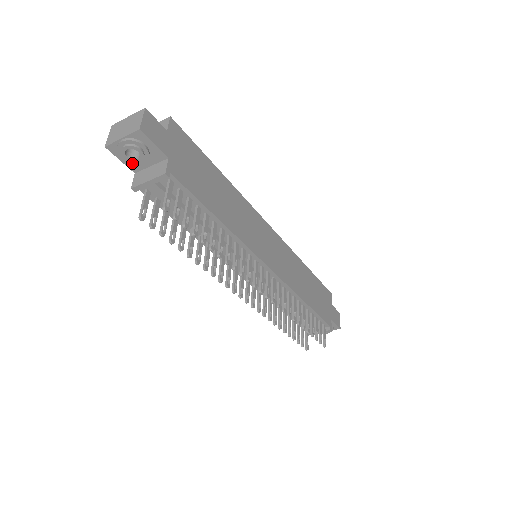
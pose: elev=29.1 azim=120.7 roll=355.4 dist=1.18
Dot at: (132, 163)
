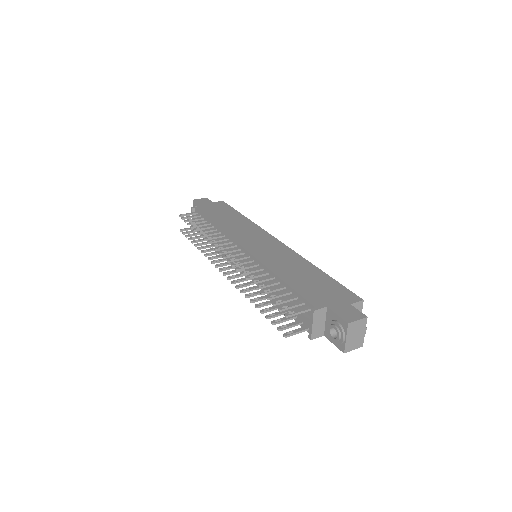
Dot at: occluded
